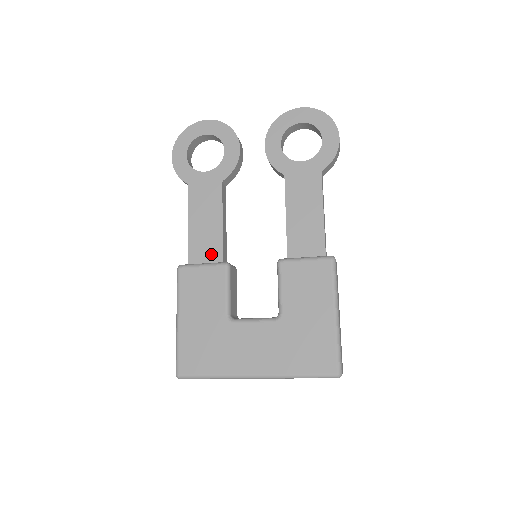
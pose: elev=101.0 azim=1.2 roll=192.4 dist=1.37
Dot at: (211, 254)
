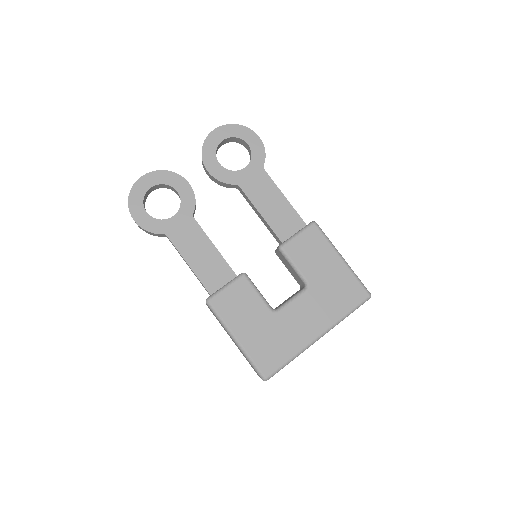
Dot at: (223, 275)
